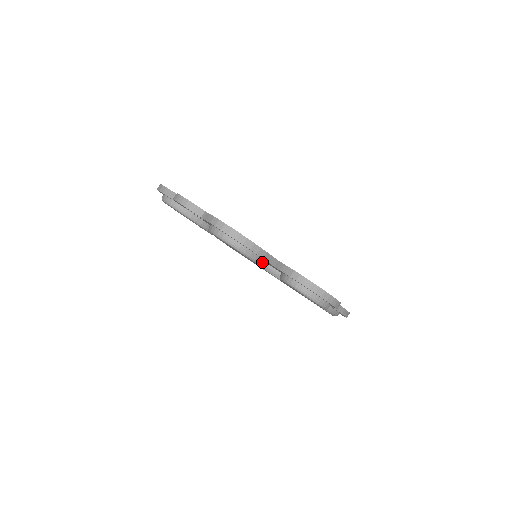
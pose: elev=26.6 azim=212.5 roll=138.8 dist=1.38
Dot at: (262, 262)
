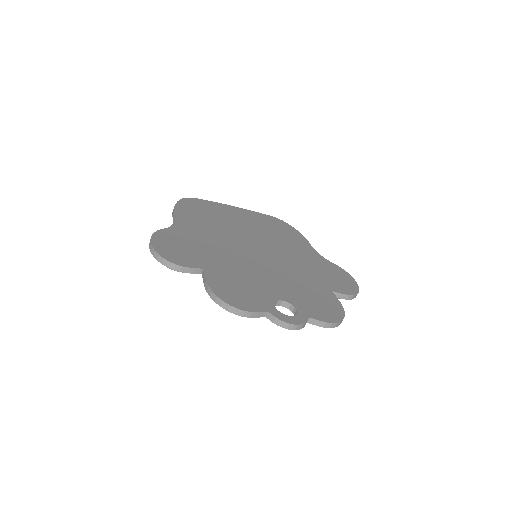
Dot at: occluded
